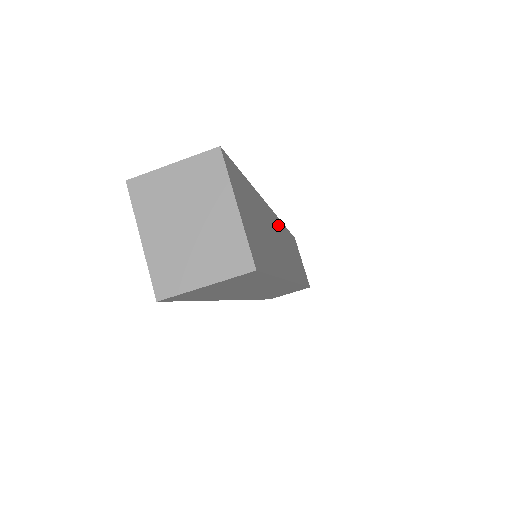
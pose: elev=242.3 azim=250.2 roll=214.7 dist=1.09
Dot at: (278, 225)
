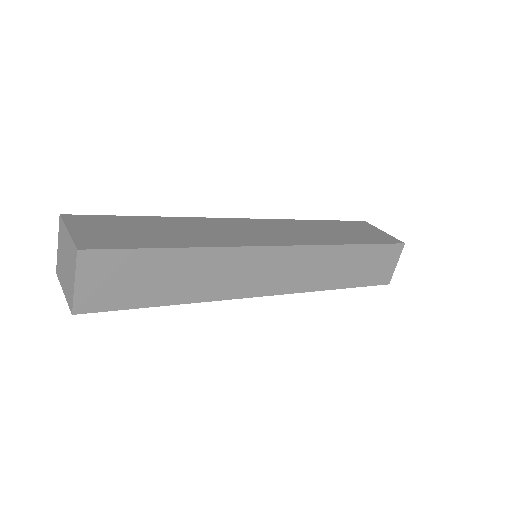
Dot at: (255, 223)
